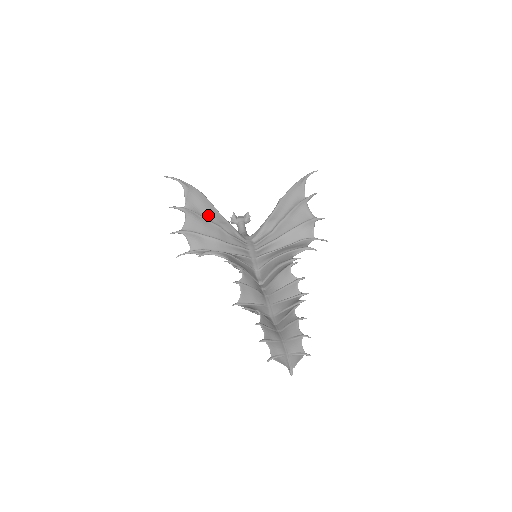
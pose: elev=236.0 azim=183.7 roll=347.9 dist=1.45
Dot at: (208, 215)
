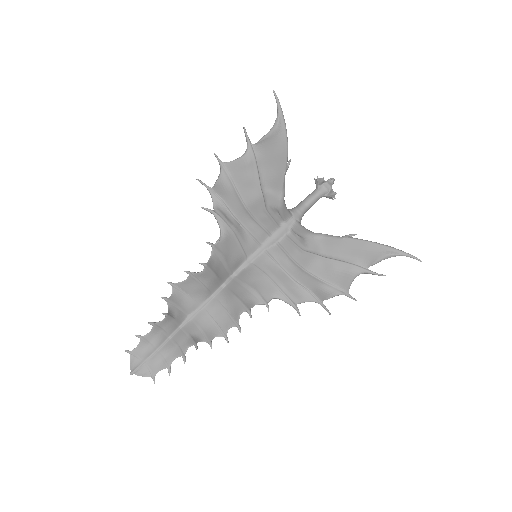
Dot at: (268, 174)
